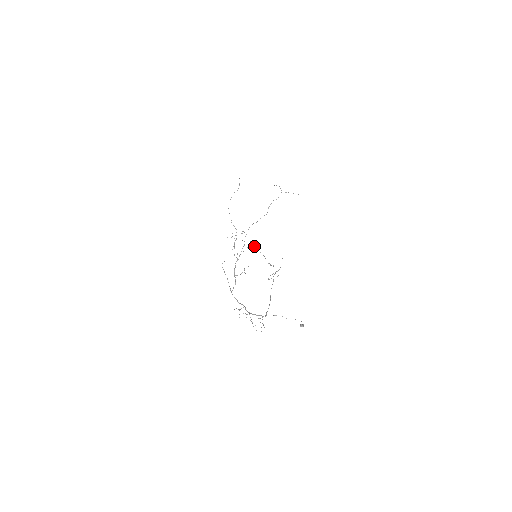
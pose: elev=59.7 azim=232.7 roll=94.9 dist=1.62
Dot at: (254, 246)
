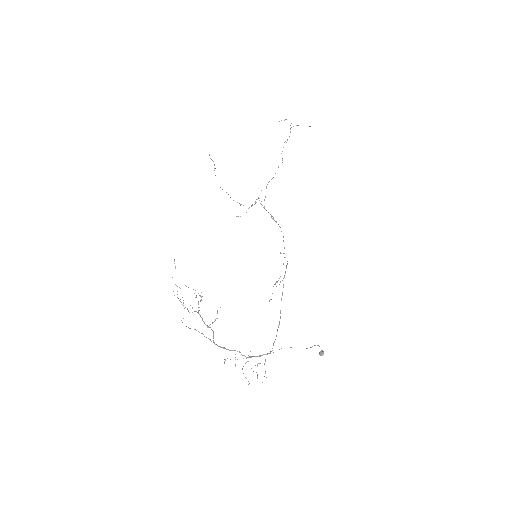
Dot at: occluded
